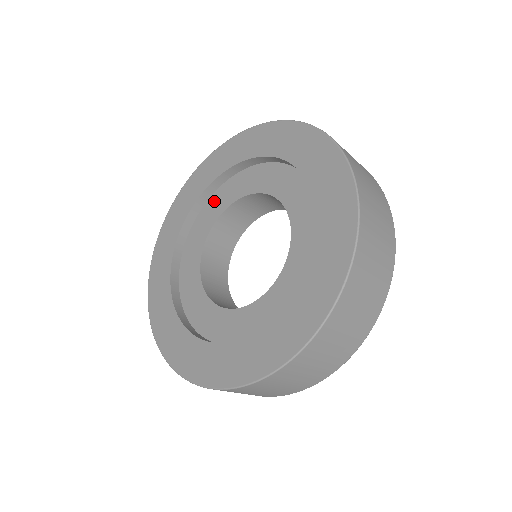
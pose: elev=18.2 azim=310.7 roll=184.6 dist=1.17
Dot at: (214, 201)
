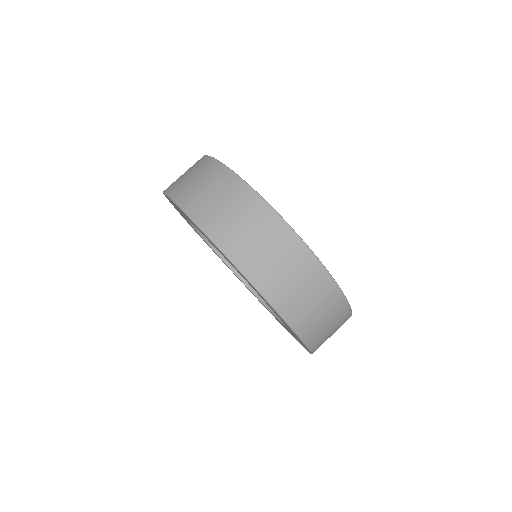
Dot at: occluded
